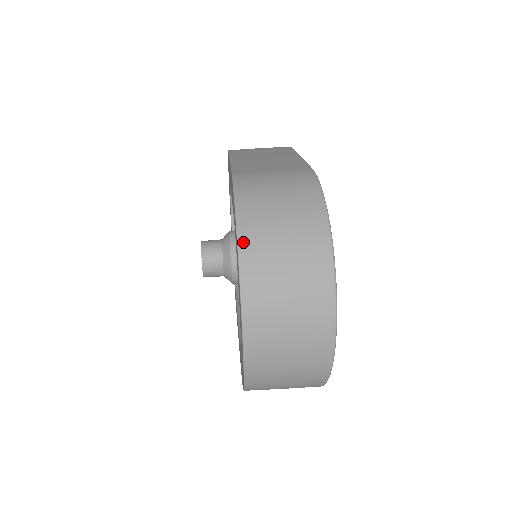
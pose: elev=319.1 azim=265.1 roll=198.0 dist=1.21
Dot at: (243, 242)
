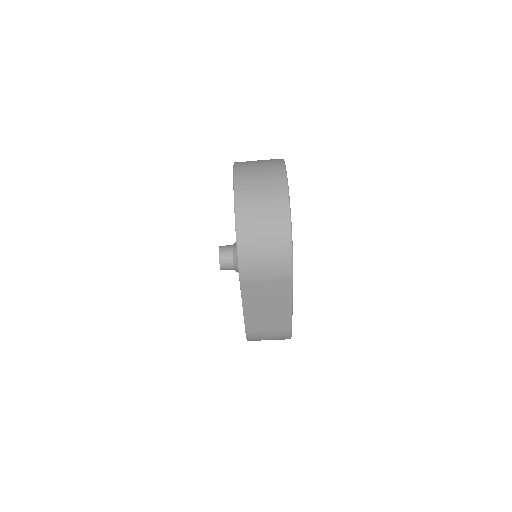
Dot at: occluded
